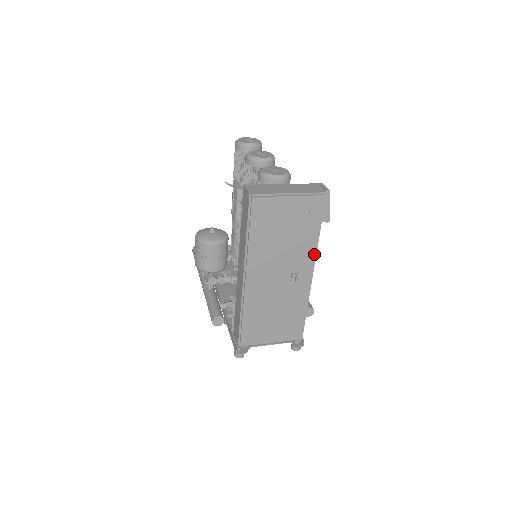
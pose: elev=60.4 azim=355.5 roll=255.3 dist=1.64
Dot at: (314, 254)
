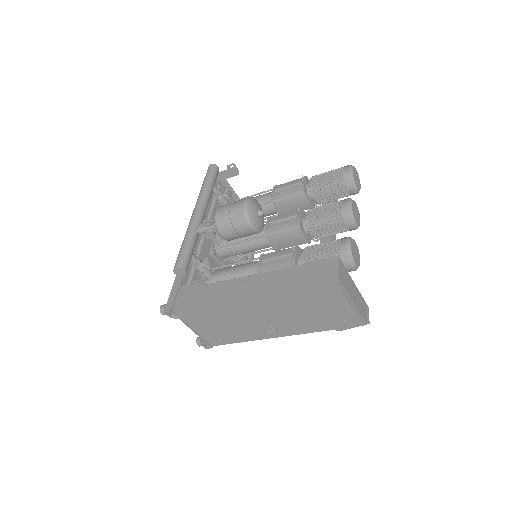
Dot at: (302, 333)
